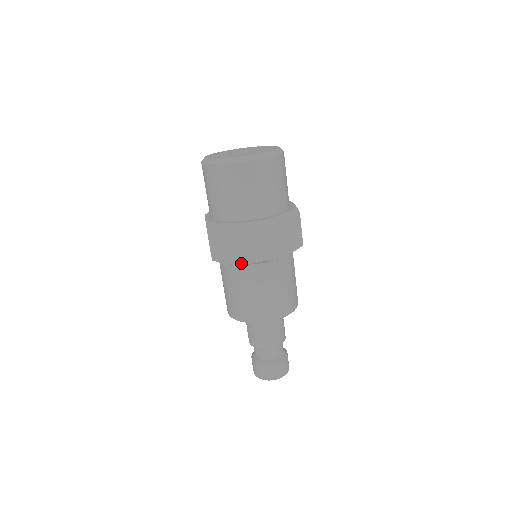
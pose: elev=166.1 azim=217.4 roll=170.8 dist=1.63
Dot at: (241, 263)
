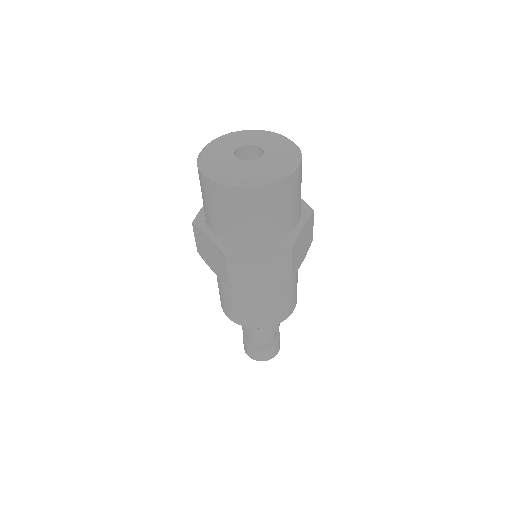
Dot at: (266, 283)
